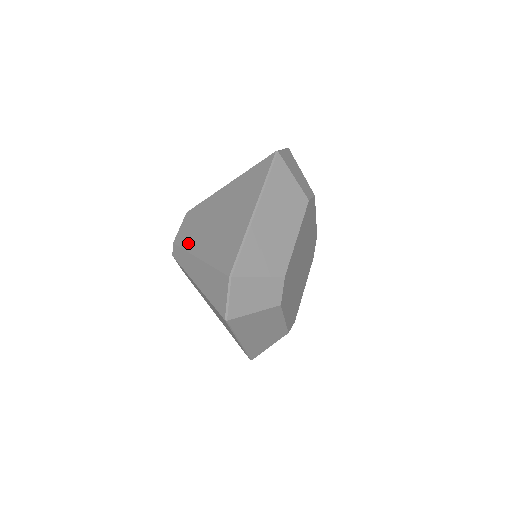
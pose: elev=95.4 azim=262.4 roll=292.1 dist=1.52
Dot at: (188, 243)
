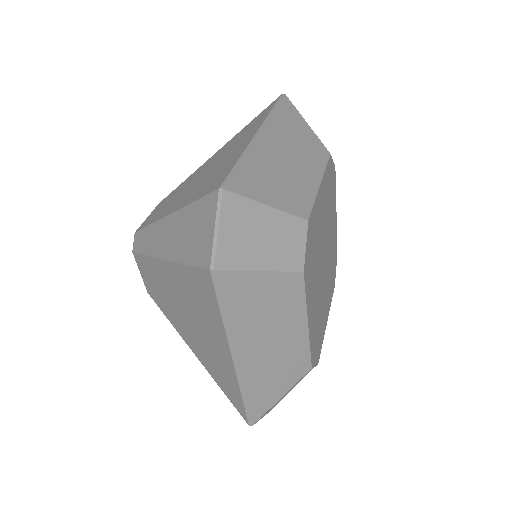
Dot at: (156, 216)
